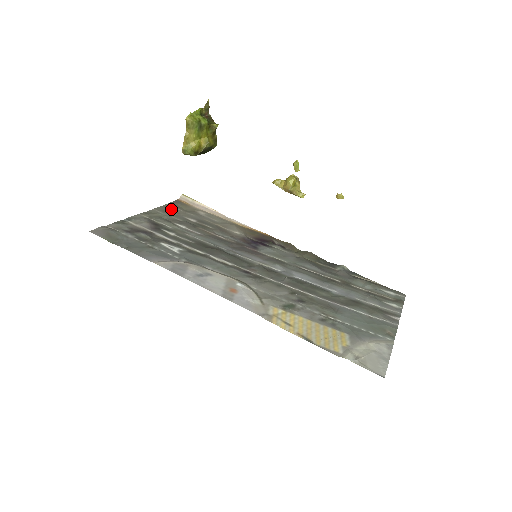
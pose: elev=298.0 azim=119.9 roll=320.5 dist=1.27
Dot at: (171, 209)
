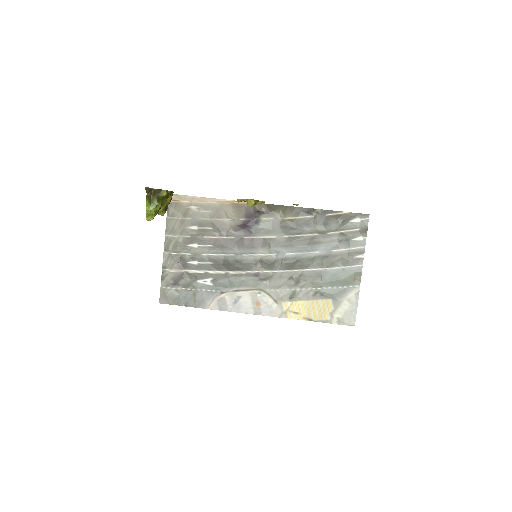
Dot at: (174, 223)
